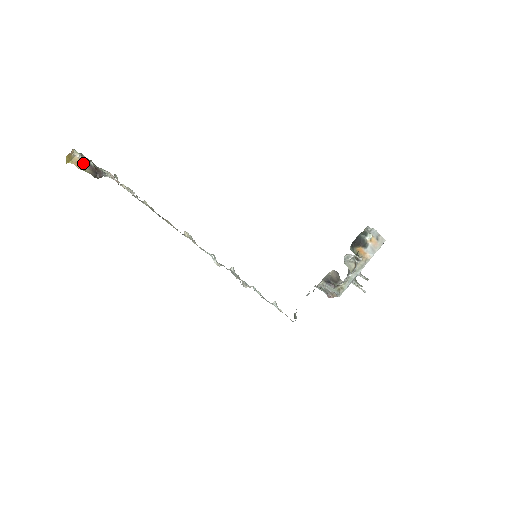
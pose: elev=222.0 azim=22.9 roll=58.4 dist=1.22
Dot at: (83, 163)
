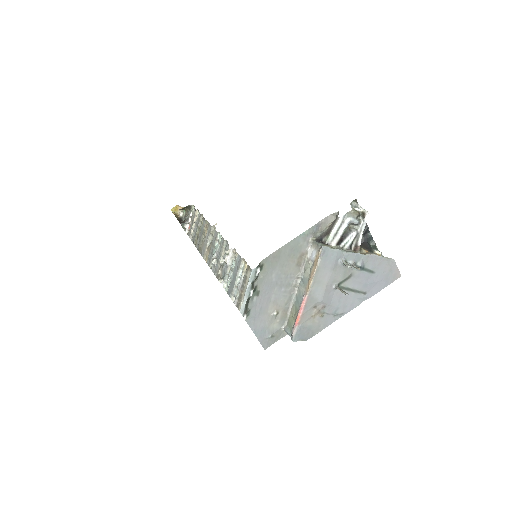
Dot at: (179, 217)
